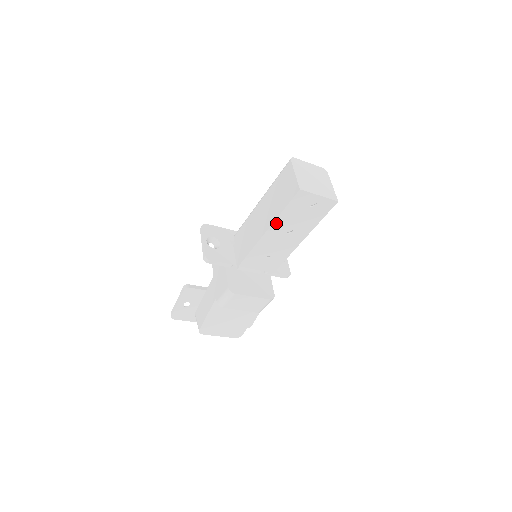
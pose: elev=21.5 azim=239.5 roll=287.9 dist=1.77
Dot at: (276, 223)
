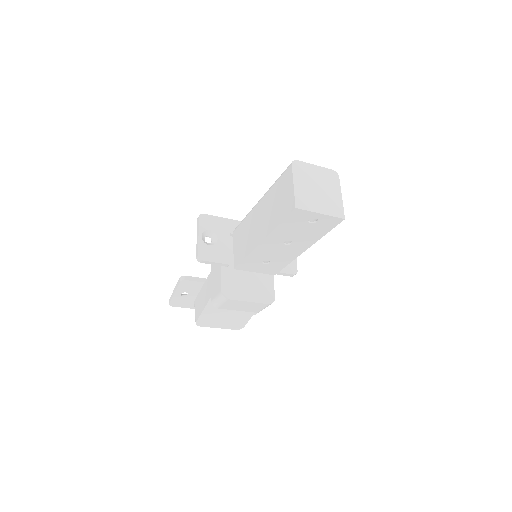
Dot at: (271, 236)
